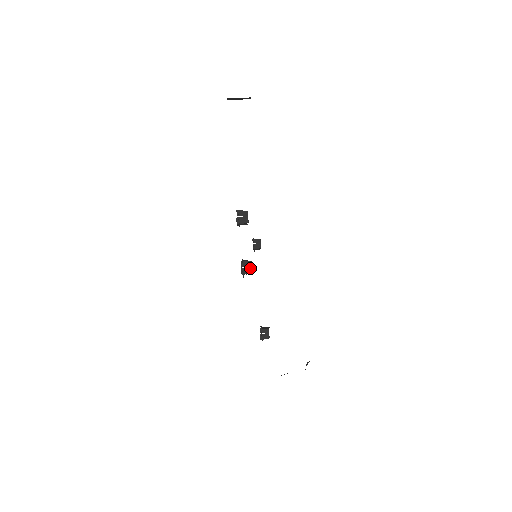
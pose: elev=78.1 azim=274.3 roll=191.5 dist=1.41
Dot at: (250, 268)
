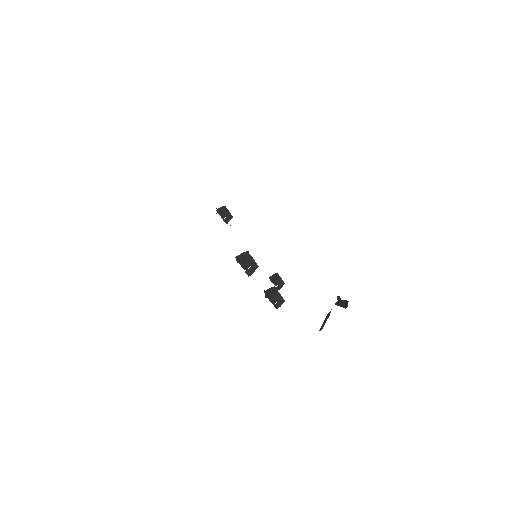
Dot at: (281, 299)
